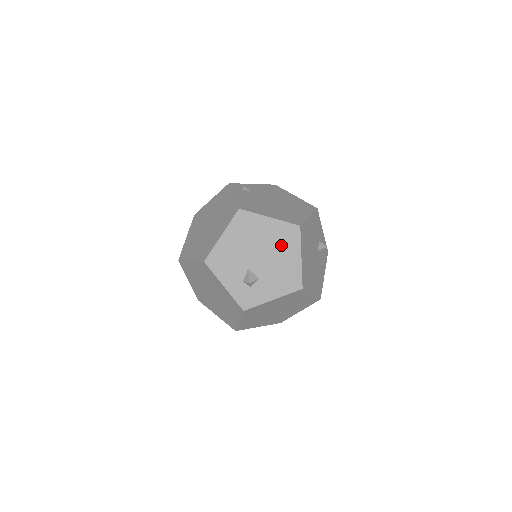
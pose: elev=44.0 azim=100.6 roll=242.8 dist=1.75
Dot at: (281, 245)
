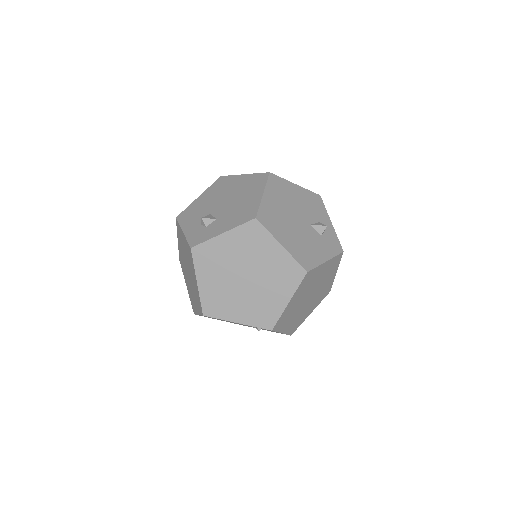
Dot at: (247, 190)
